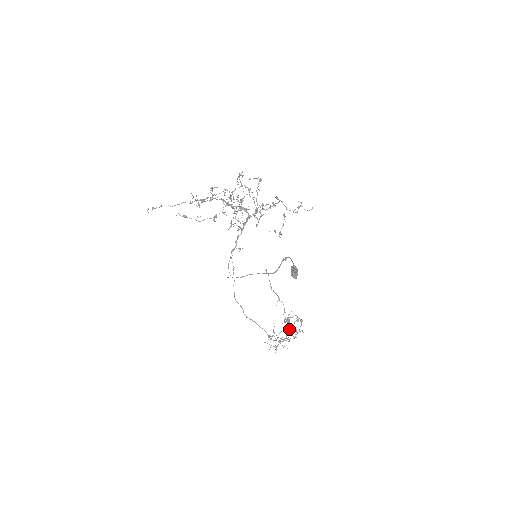
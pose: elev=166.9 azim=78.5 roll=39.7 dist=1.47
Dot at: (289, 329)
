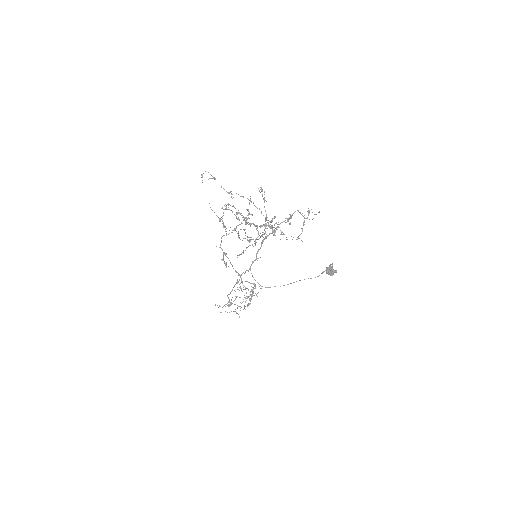
Dot at: (251, 296)
